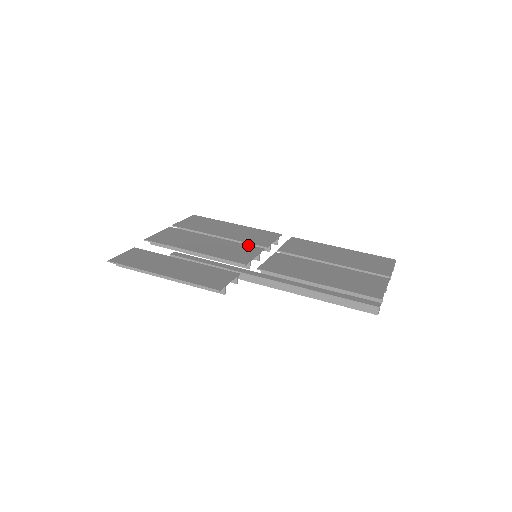
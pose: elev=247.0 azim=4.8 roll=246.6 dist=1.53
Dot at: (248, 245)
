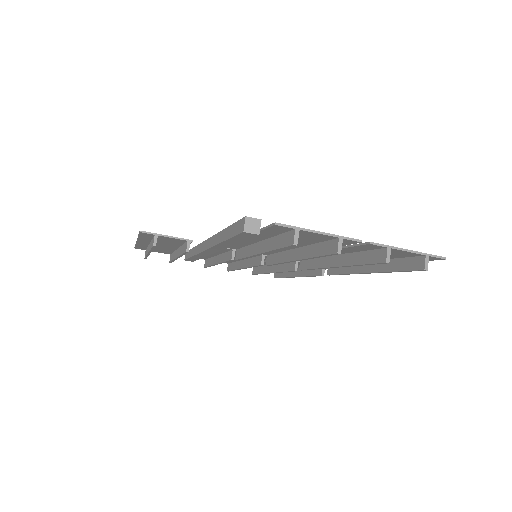
Dot at: occluded
